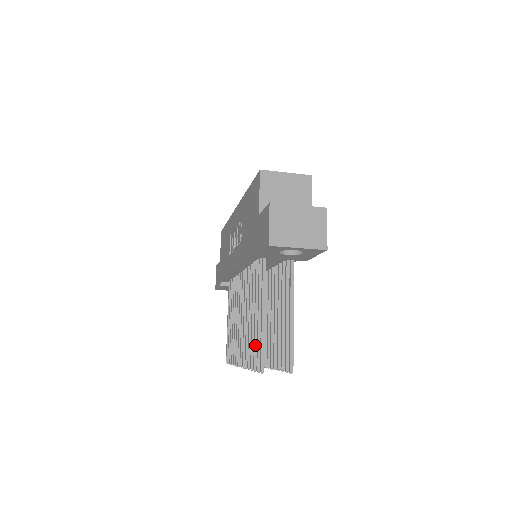
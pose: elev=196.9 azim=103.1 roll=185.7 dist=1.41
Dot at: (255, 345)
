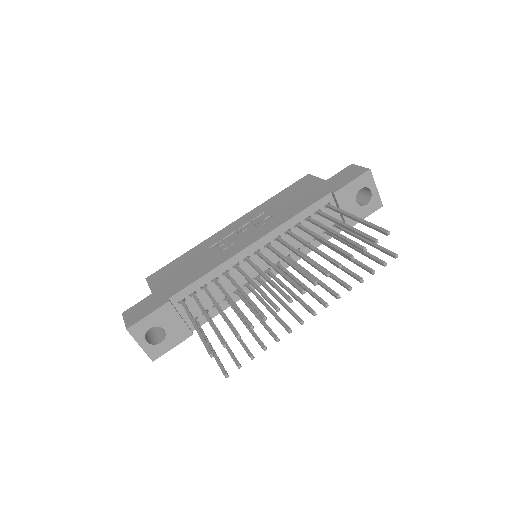
Dot at: (351, 240)
